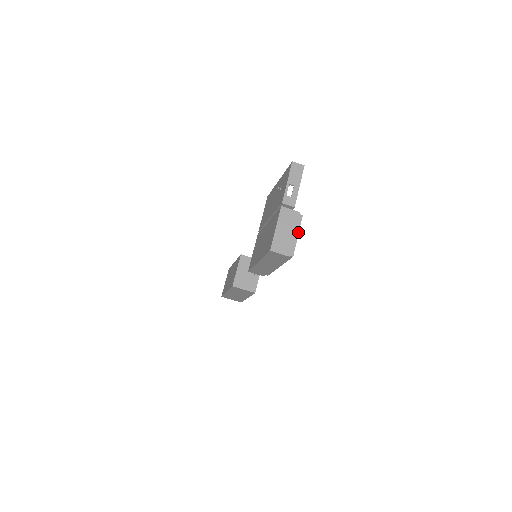
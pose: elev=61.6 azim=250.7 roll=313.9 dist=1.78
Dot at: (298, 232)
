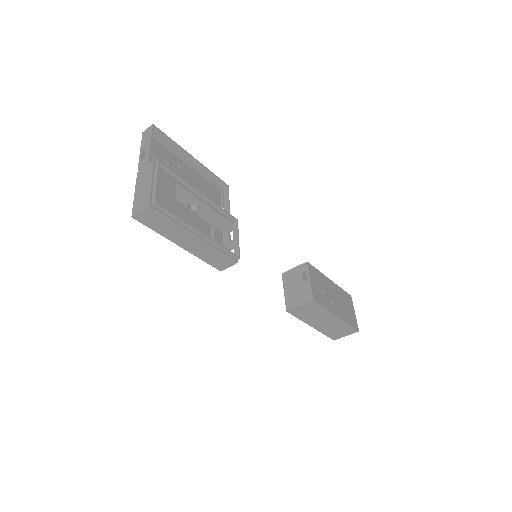
Dot at: (156, 177)
